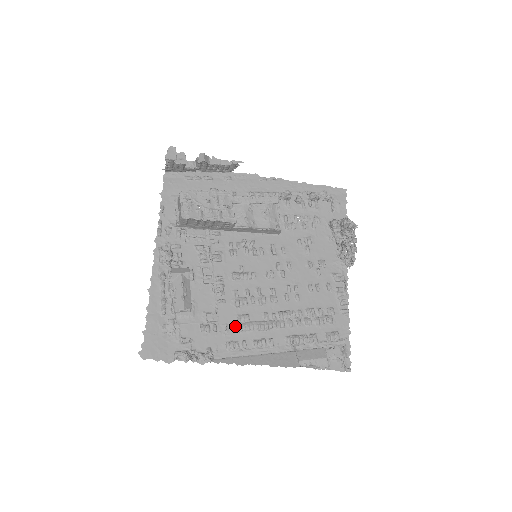
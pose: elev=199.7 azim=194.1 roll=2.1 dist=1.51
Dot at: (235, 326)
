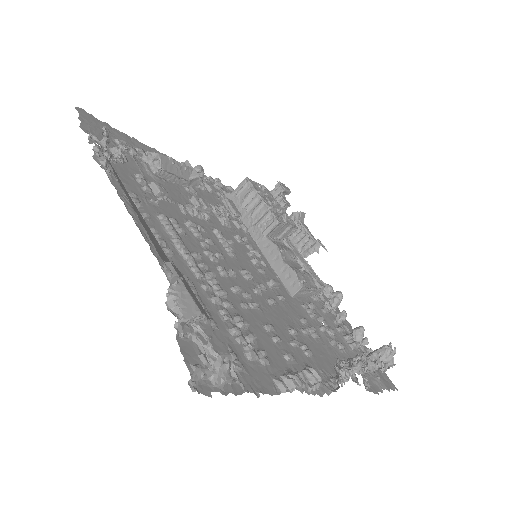
Dot at: occluded
